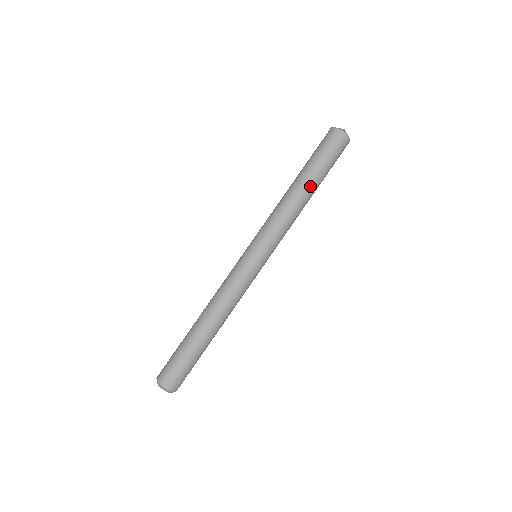
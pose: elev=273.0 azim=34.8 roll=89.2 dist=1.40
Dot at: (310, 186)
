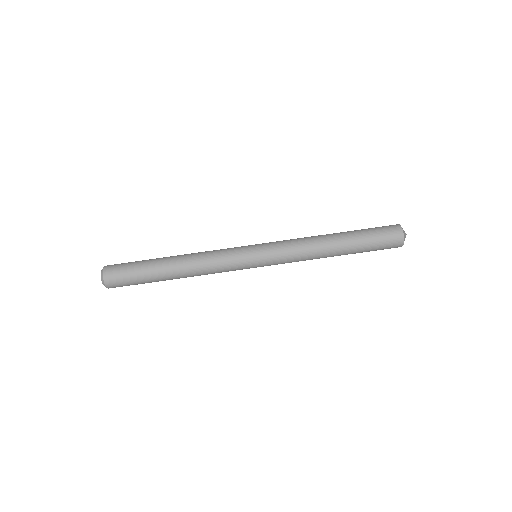
Dot at: (342, 250)
